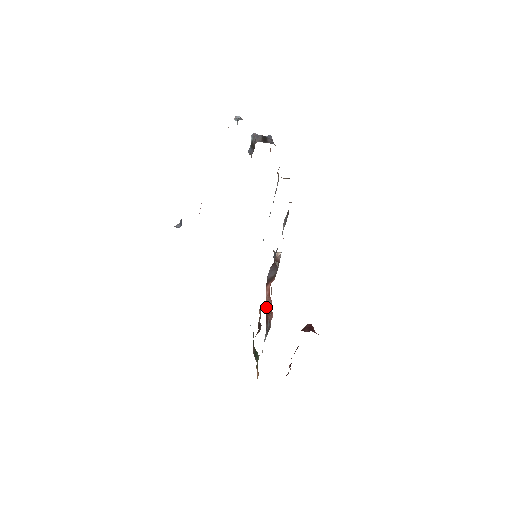
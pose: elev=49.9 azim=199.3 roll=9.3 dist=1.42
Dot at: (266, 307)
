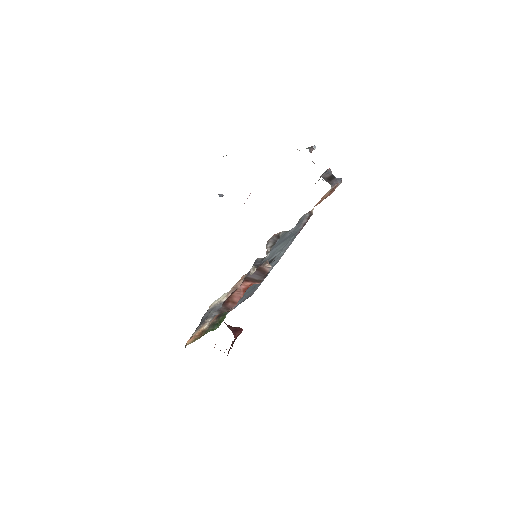
Dot at: (233, 295)
